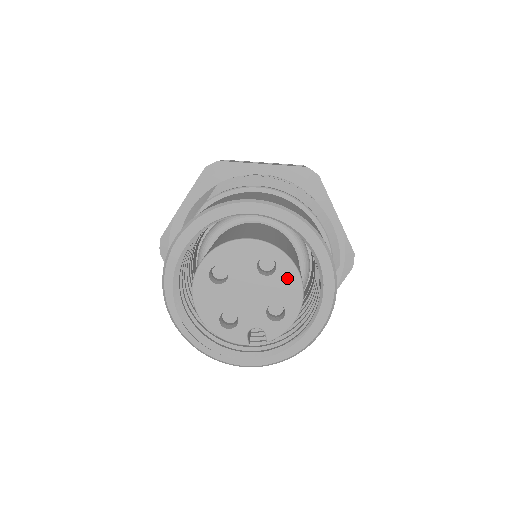
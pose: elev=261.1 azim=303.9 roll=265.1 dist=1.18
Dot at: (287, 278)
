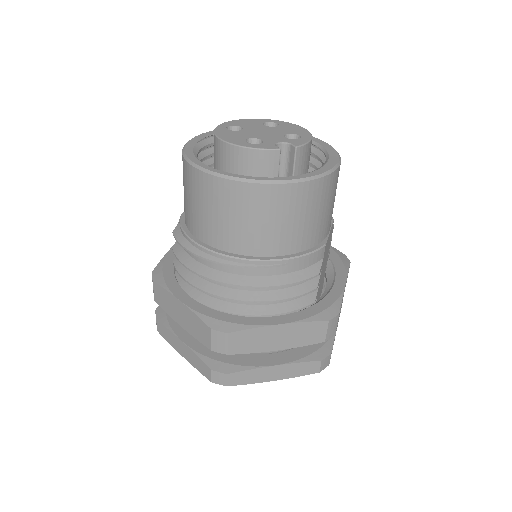
Dot at: (290, 127)
